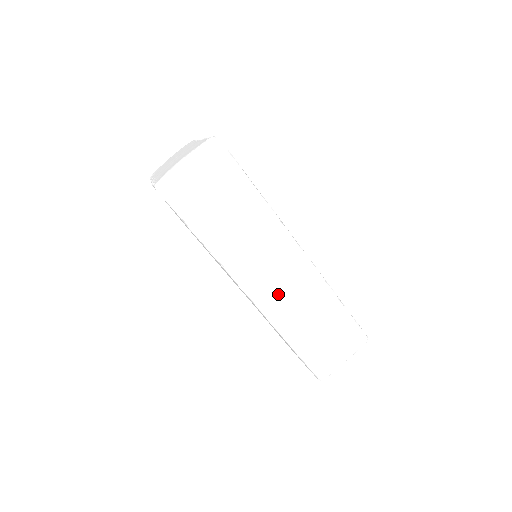
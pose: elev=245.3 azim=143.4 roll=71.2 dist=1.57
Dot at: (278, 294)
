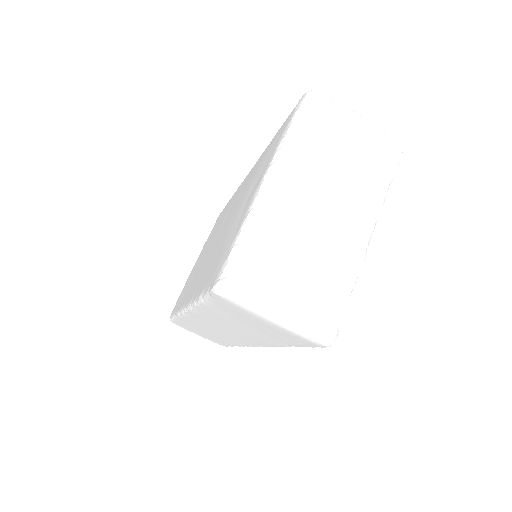
Dot at: (206, 326)
